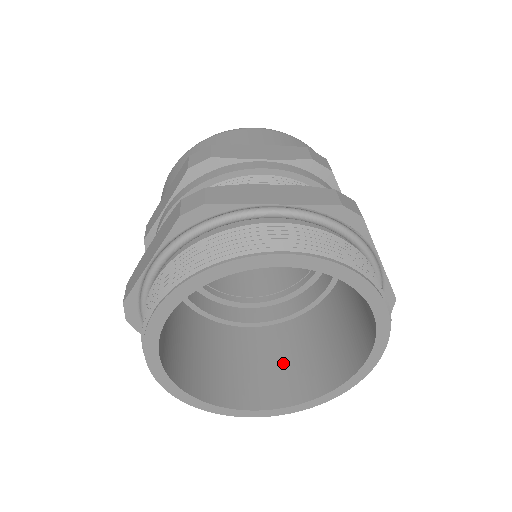
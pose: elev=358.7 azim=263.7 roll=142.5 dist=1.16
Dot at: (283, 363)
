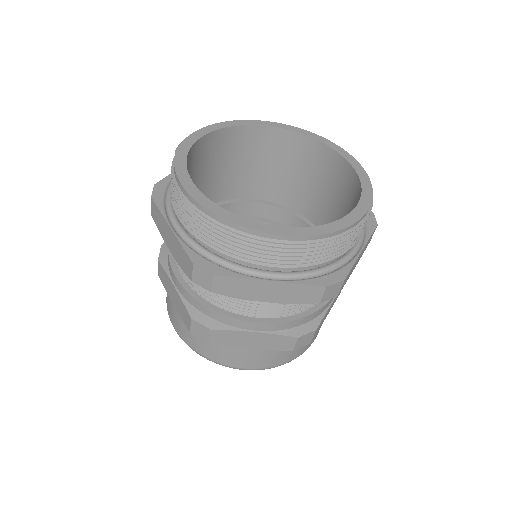
Dot at: occluded
